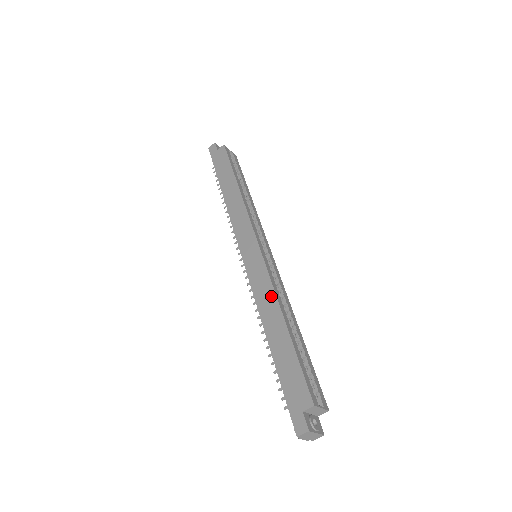
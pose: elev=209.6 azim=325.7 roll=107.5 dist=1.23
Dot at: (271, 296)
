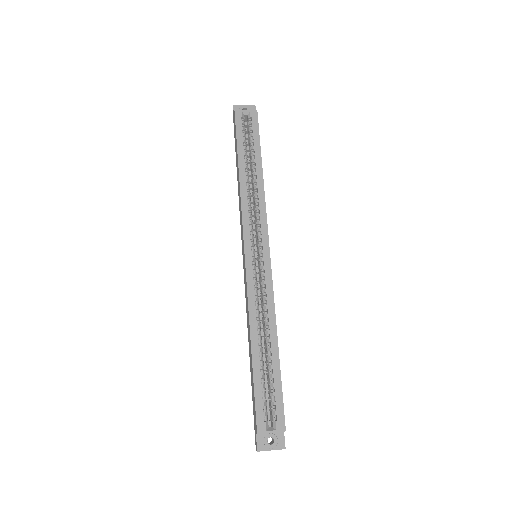
Dot at: (248, 315)
